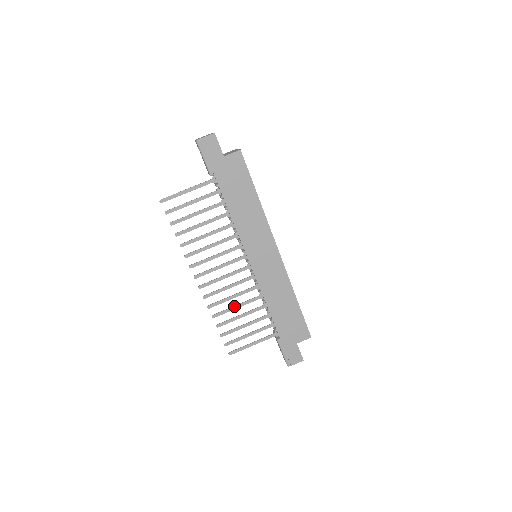
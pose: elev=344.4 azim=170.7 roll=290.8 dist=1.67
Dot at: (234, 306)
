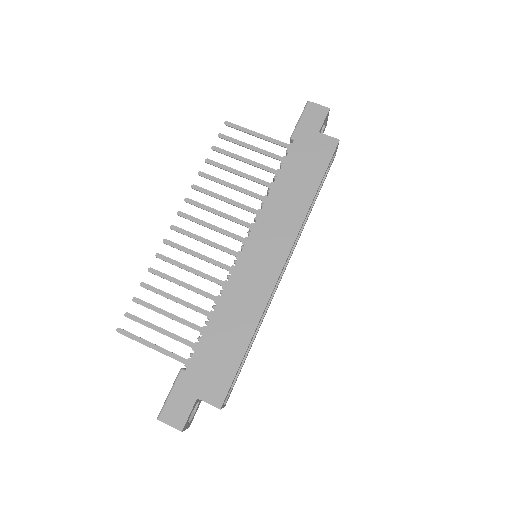
Dot at: occluded
